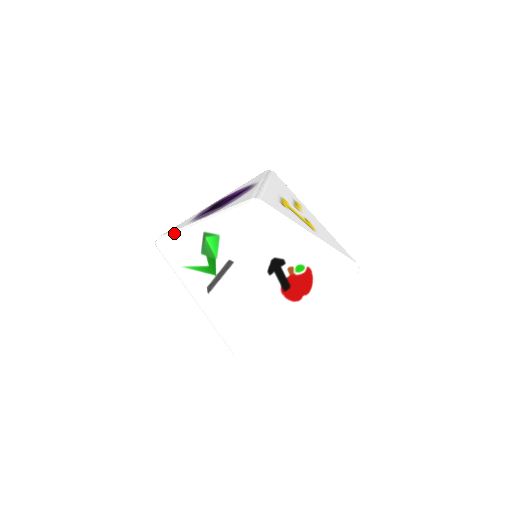
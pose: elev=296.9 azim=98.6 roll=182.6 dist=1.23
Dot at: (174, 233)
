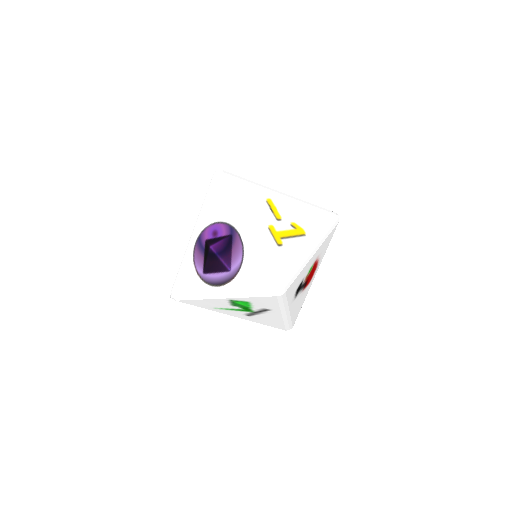
Dot at: (193, 297)
